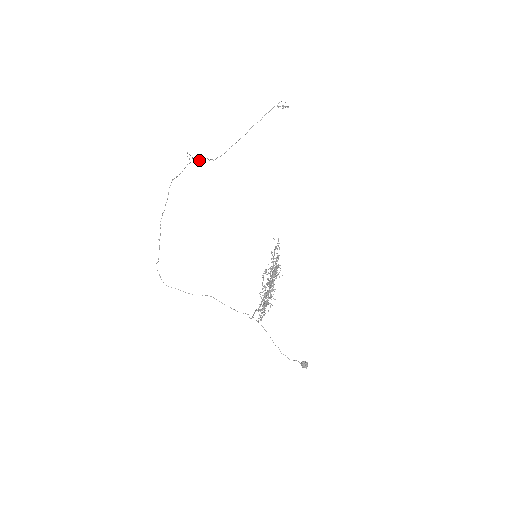
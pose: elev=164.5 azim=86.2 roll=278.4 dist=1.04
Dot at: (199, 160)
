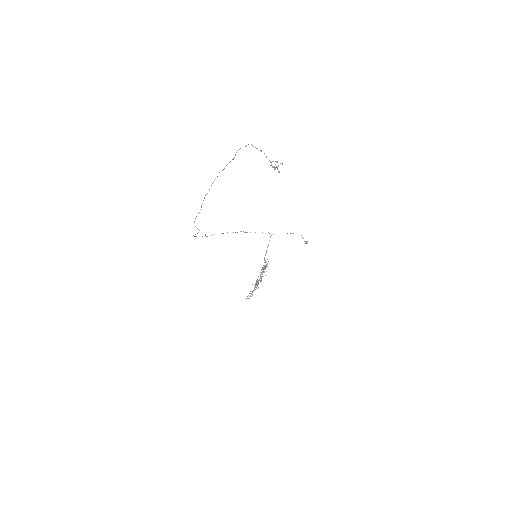
Dot at: occluded
